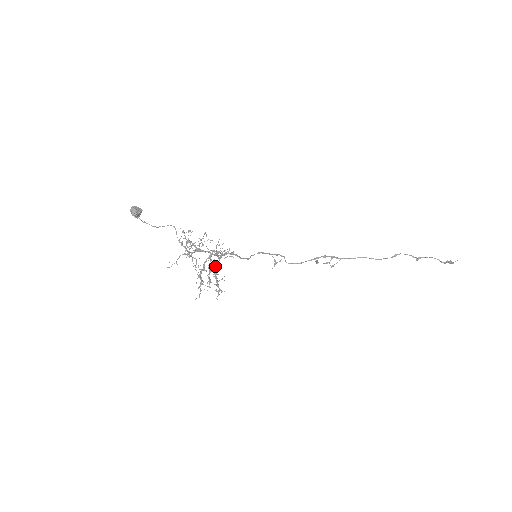
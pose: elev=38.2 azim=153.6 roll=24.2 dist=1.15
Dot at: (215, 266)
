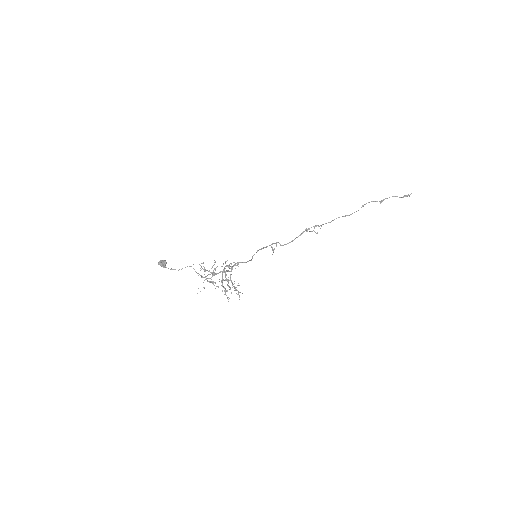
Dot at: (230, 278)
